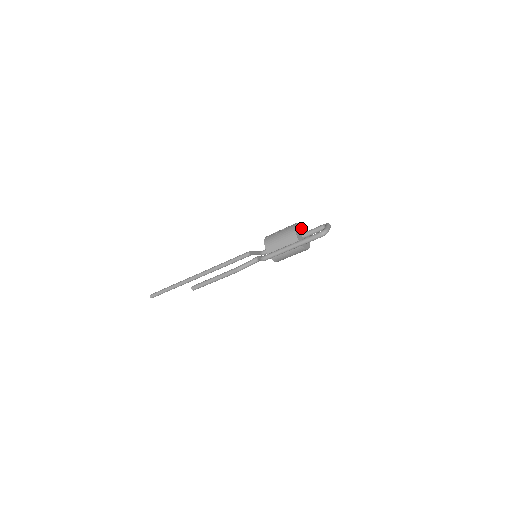
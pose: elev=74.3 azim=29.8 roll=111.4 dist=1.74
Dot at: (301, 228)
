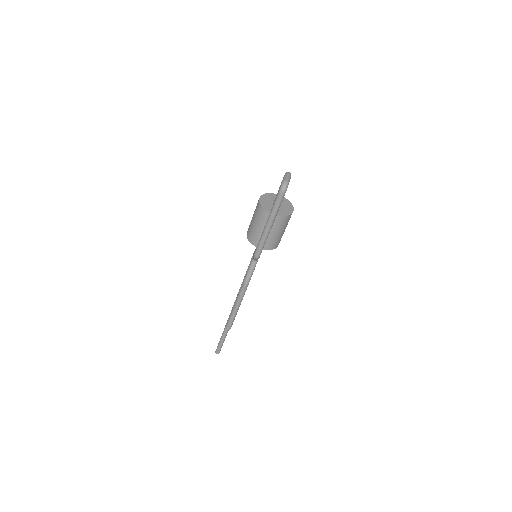
Dot at: (270, 197)
